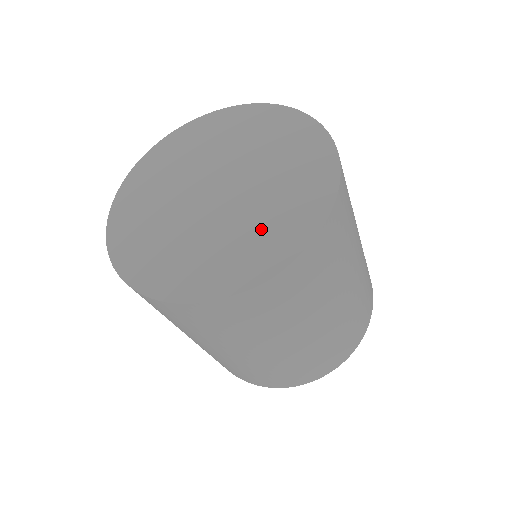
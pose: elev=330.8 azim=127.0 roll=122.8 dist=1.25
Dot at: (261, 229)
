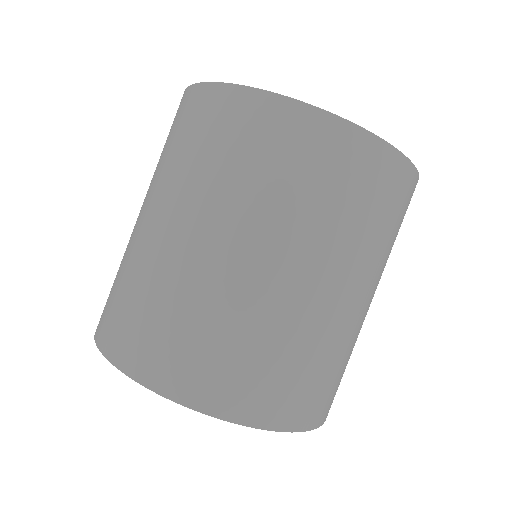
Dot at: occluded
